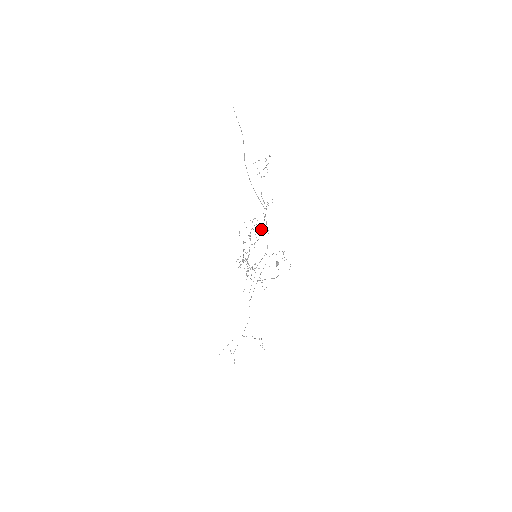
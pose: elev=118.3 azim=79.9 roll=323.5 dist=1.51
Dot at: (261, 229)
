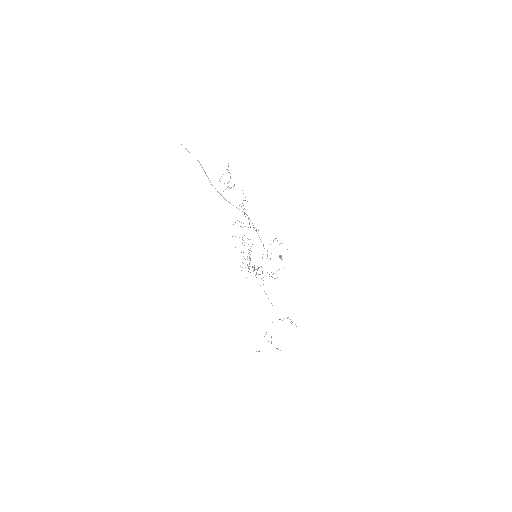
Dot at: occluded
